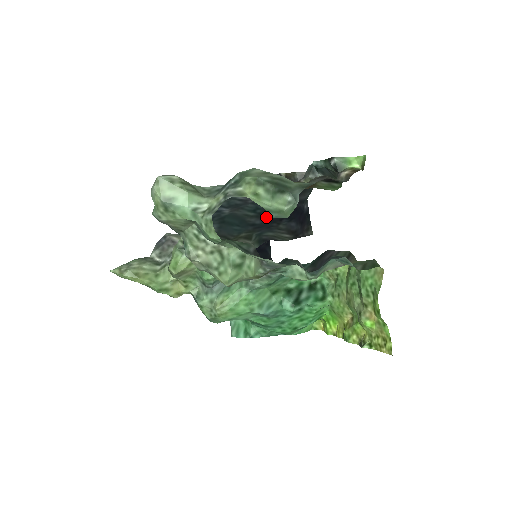
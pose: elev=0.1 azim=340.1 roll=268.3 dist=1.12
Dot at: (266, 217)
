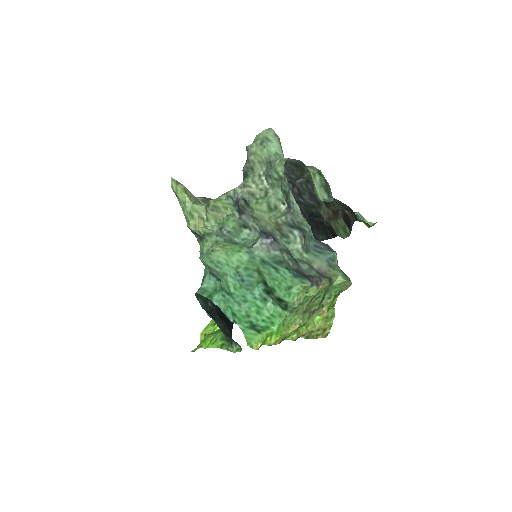
Dot at: occluded
